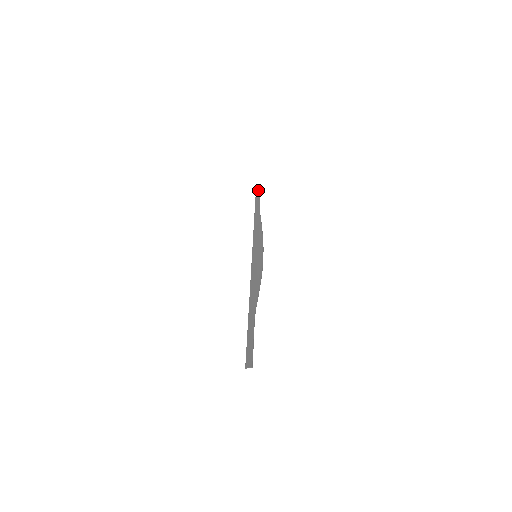
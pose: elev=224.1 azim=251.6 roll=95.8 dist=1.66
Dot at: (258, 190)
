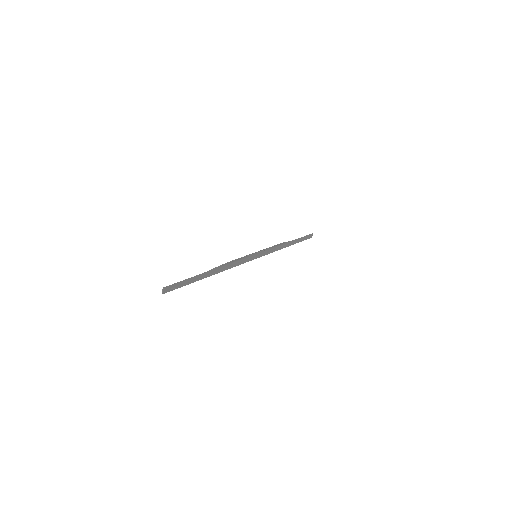
Dot at: (307, 237)
